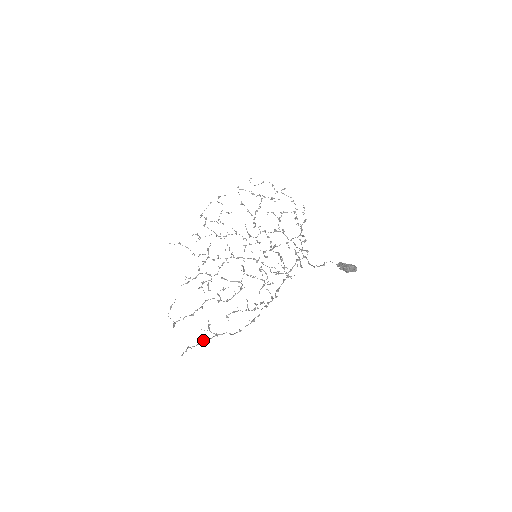
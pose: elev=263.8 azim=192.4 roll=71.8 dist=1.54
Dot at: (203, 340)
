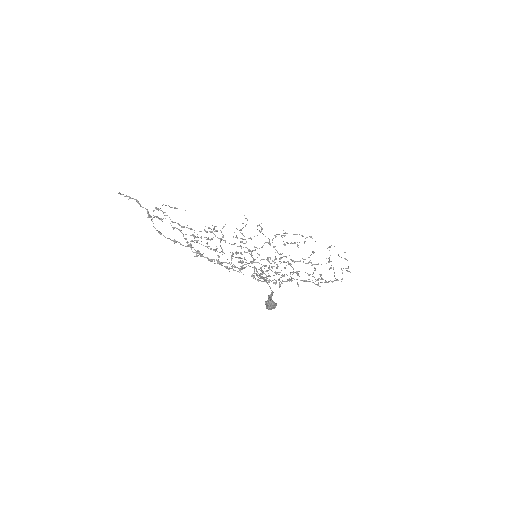
Dot at: occluded
